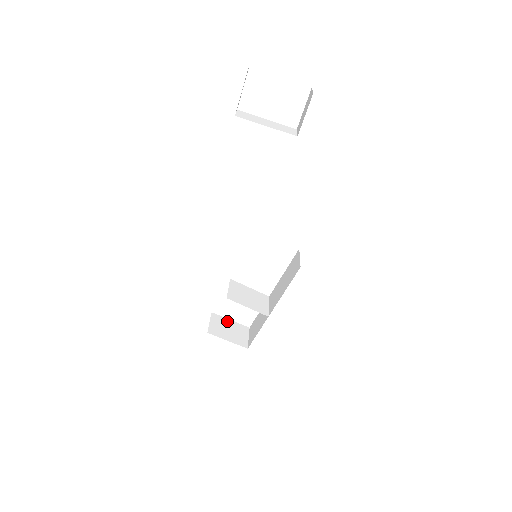
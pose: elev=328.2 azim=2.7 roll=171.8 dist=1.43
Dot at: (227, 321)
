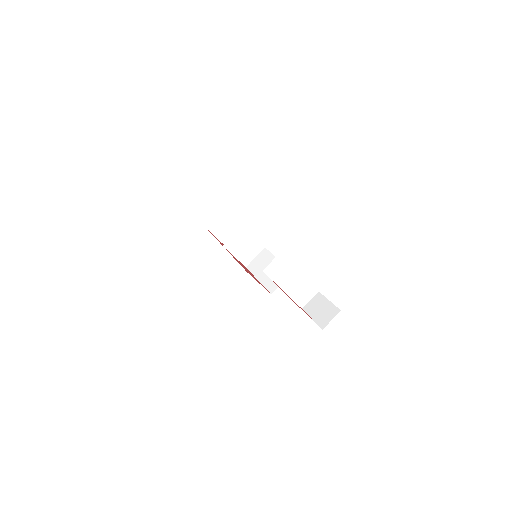
Dot at: (233, 222)
